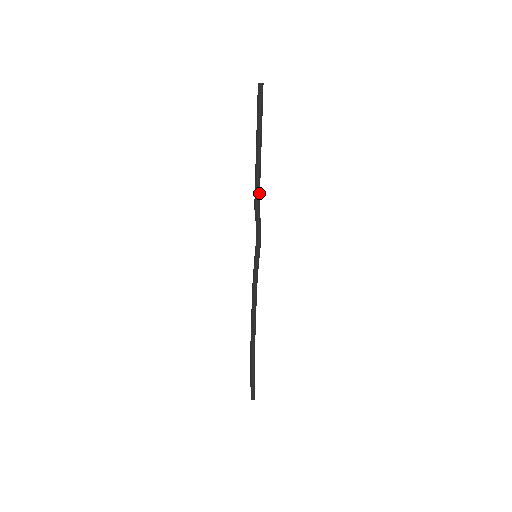
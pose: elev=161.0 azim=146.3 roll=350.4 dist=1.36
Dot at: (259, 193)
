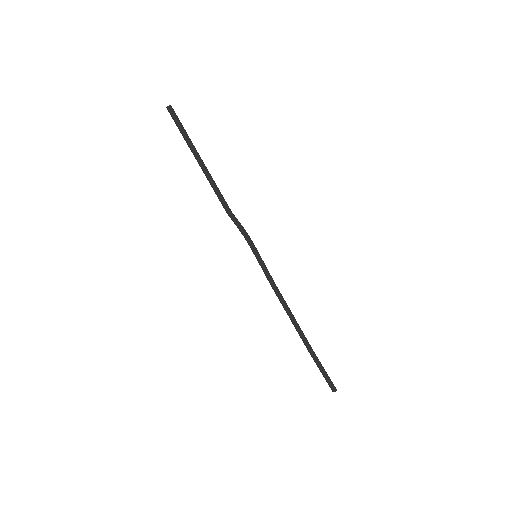
Dot at: (223, 199)
